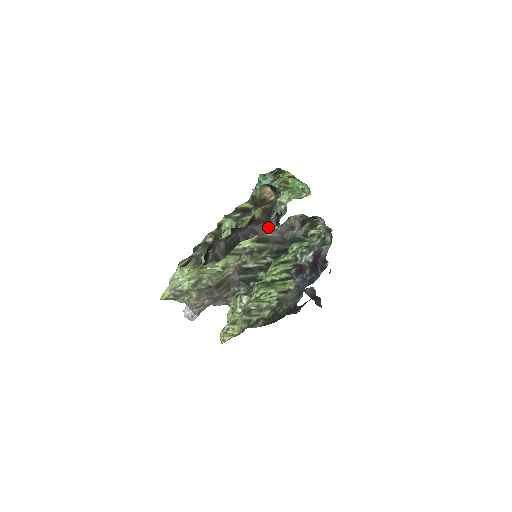
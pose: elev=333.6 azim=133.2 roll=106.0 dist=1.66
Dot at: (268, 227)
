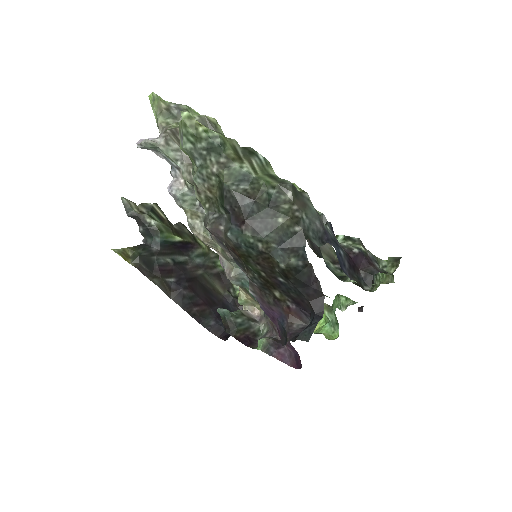
Dot at: occluded
